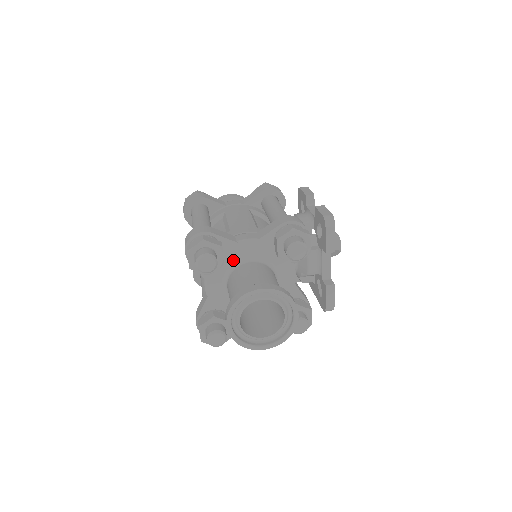
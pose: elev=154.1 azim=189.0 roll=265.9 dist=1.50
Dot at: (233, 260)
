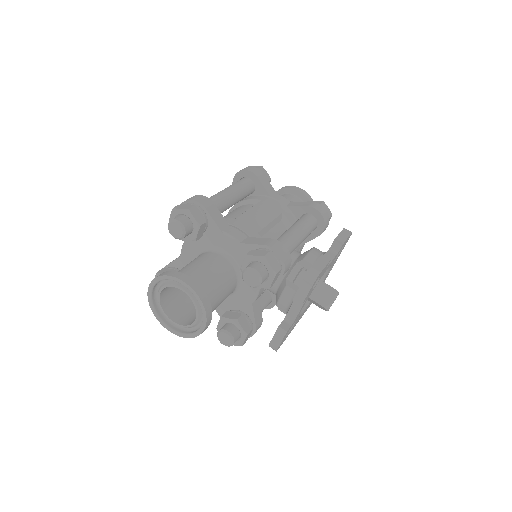
Dot at: (212, 244)
